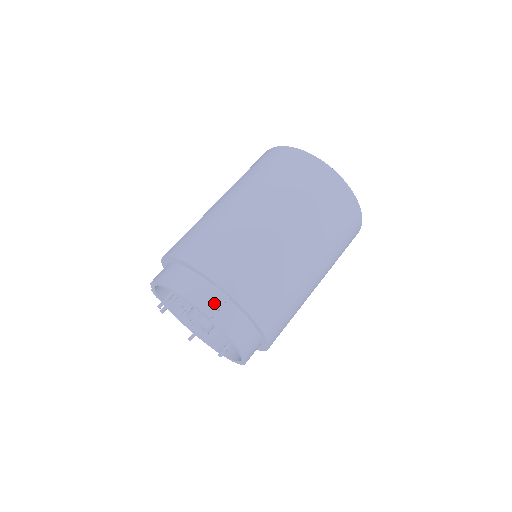
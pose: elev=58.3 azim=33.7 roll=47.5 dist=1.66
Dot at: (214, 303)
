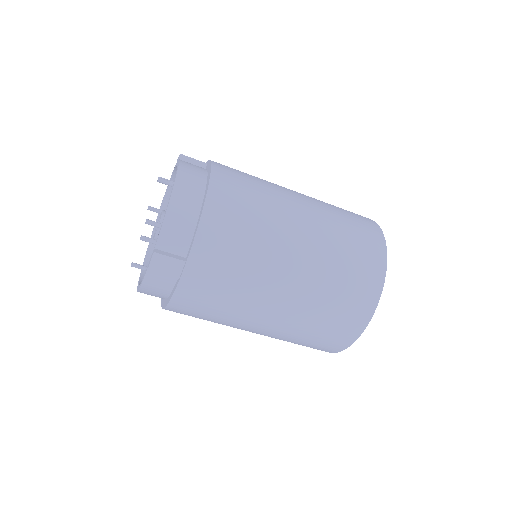
Dot at: (165, 267)
